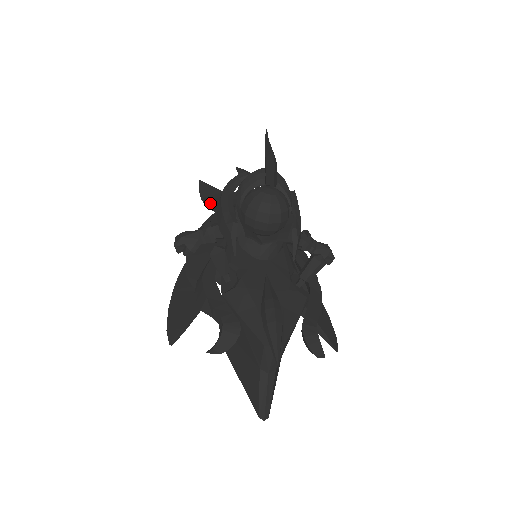
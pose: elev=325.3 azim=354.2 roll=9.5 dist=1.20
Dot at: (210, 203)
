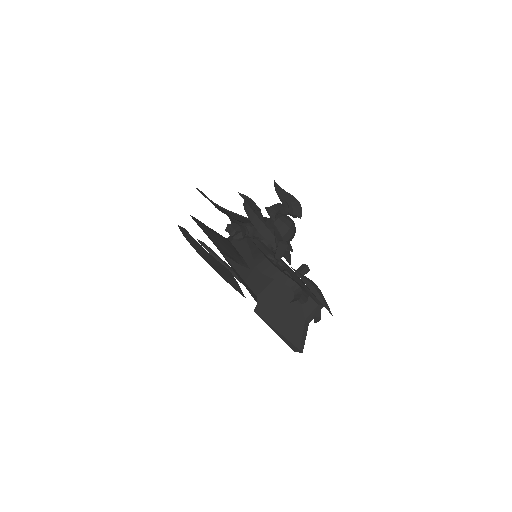
Dot at: (226, 209)
